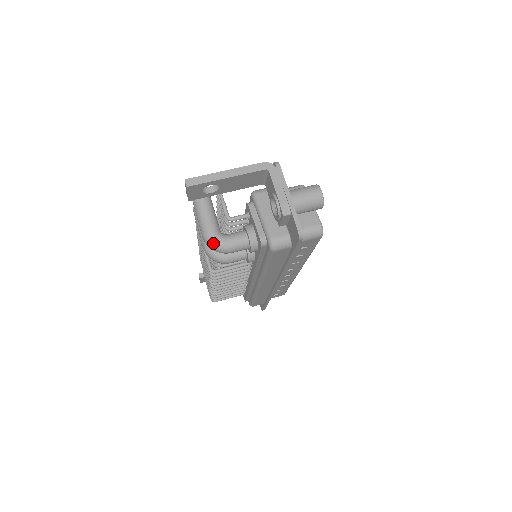
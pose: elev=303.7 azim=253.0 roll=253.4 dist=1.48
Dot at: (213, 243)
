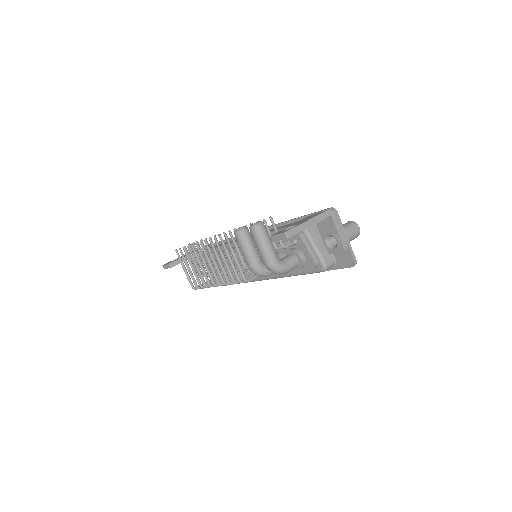
Dot at: (278, 269)
